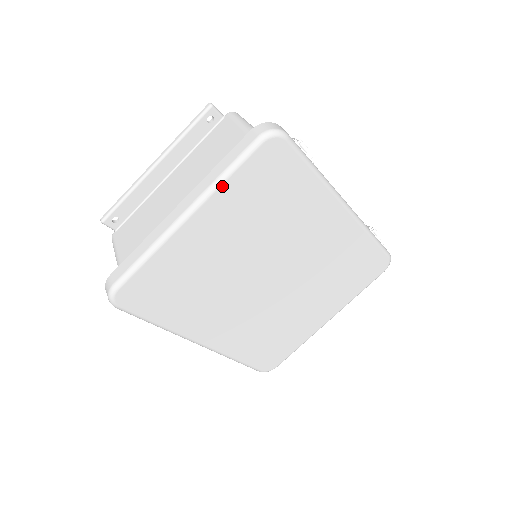
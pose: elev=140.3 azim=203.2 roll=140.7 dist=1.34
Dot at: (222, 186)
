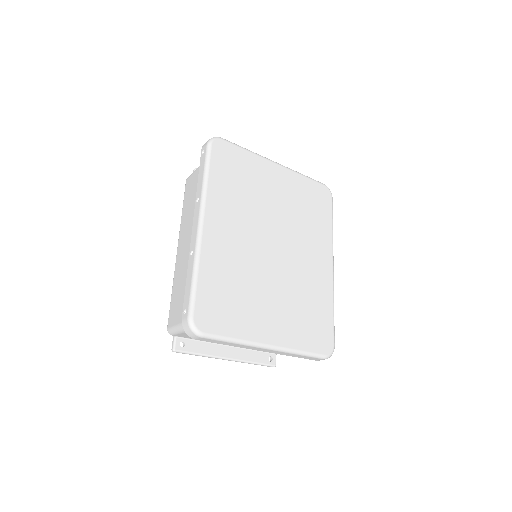
Dot at: (299, 175)
